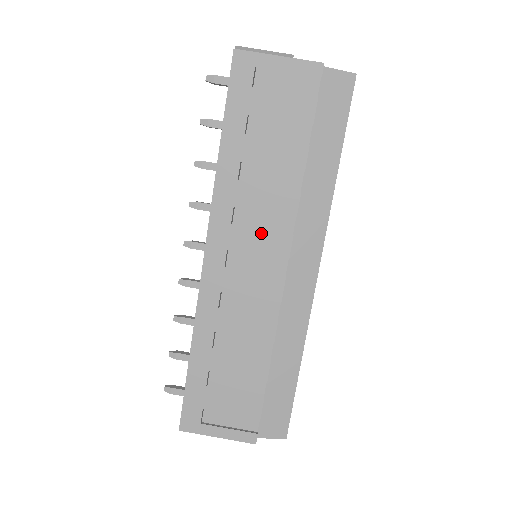
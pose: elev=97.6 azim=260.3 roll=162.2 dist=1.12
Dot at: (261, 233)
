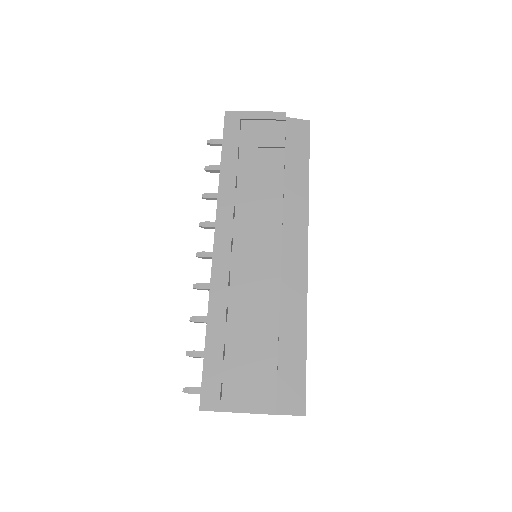
Dot at: (257, 222)
